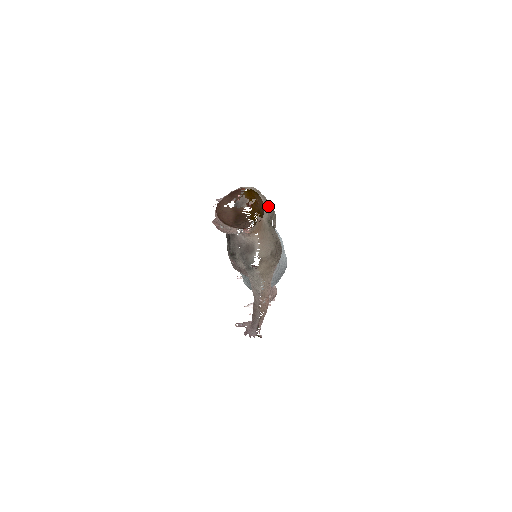
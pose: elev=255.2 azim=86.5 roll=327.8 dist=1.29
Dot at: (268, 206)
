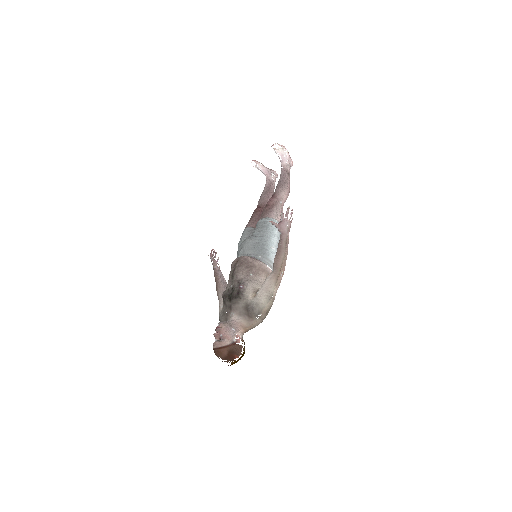
Dot at: occluded
